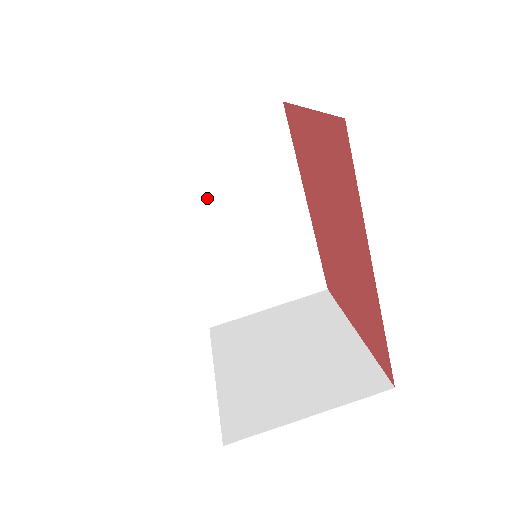
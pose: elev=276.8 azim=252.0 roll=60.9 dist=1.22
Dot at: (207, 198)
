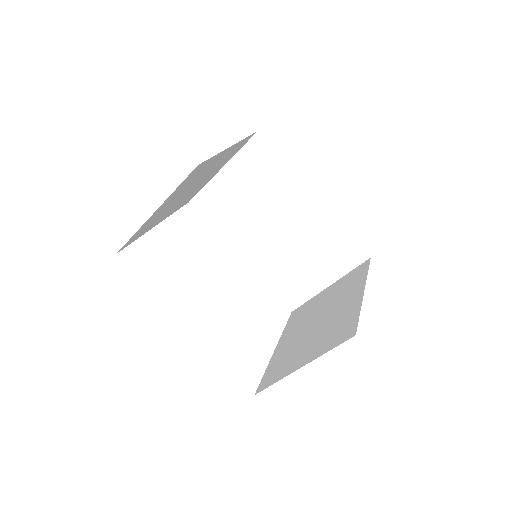
Dot at: (243, 219)
